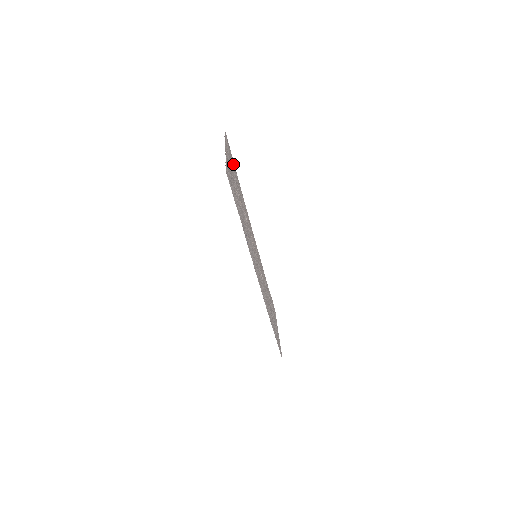
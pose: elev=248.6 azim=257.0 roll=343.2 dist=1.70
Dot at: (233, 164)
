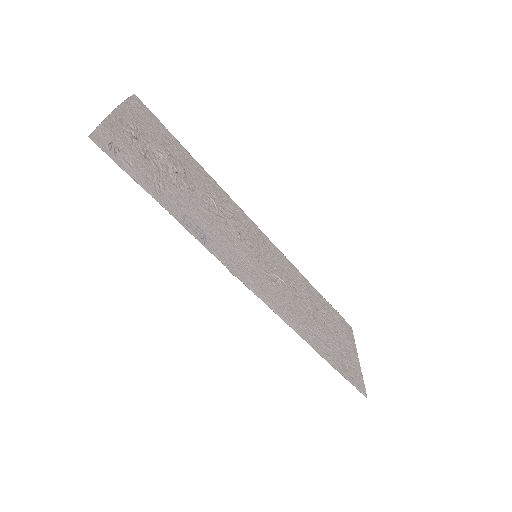
Dot at: (167, 137)
